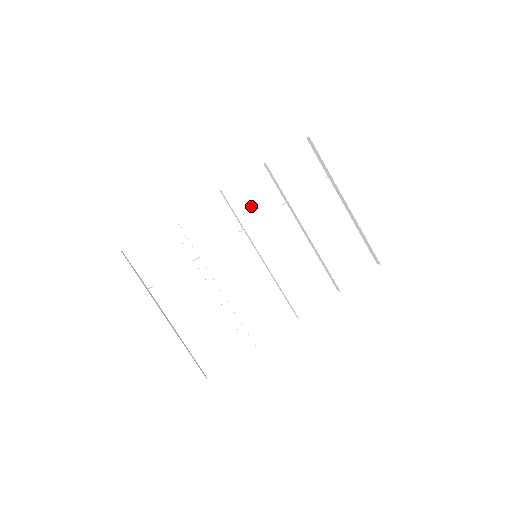
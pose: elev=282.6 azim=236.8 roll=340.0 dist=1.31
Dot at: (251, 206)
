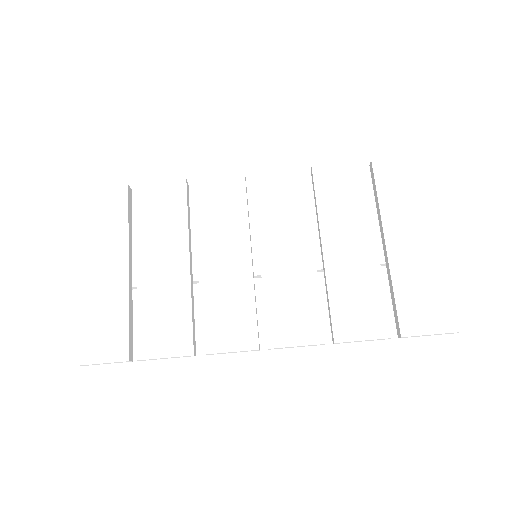
Dot at: (275, 200)
